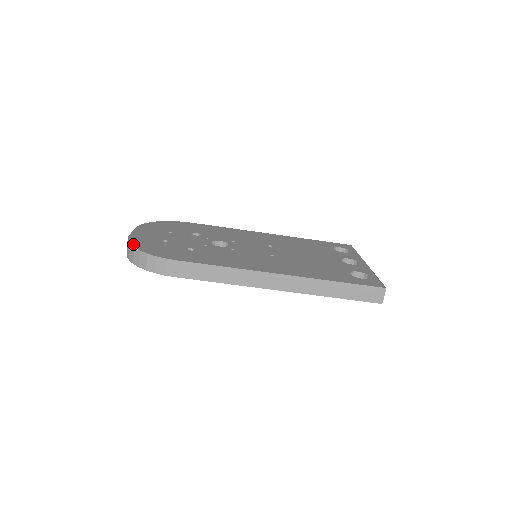
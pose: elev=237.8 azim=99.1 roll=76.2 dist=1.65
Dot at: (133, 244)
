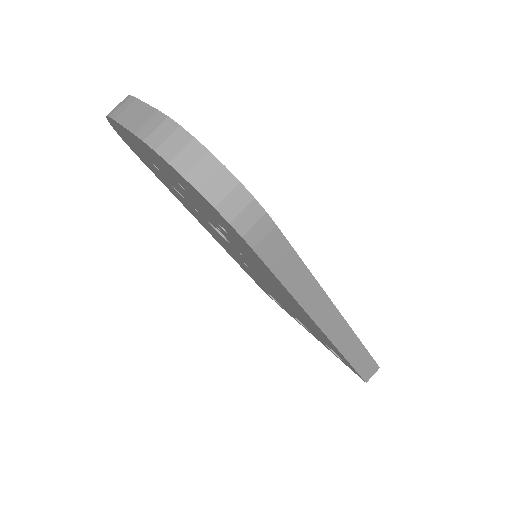
Dot at: (197, 140)
